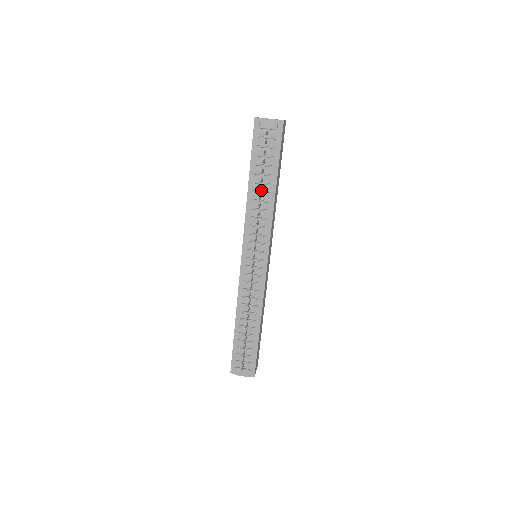
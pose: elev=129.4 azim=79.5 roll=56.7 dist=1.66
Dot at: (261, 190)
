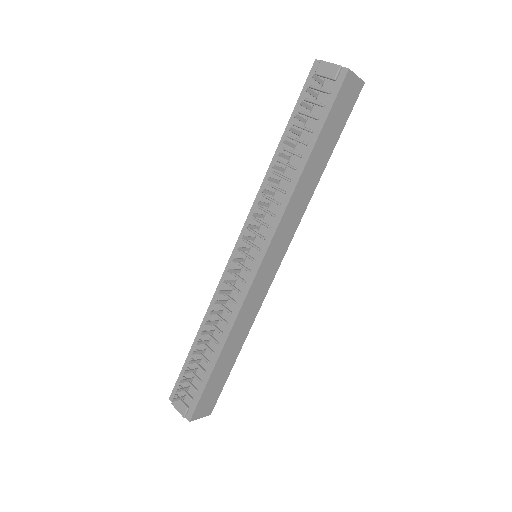
Dot at: (288, 162)
